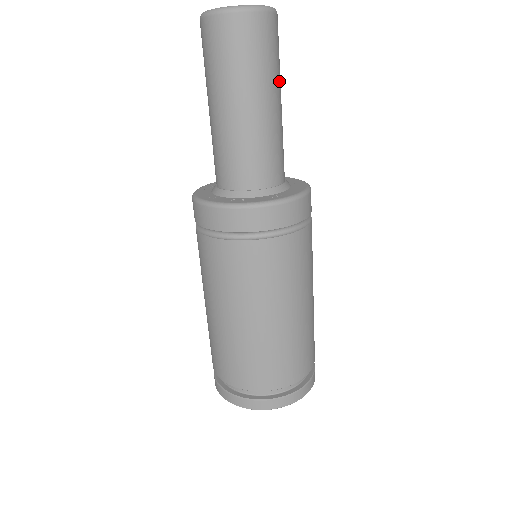
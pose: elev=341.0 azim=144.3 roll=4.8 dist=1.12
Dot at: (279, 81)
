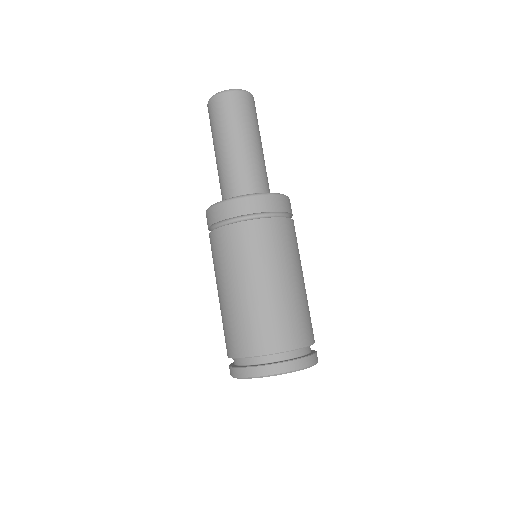
Dot at: (243, 128)
